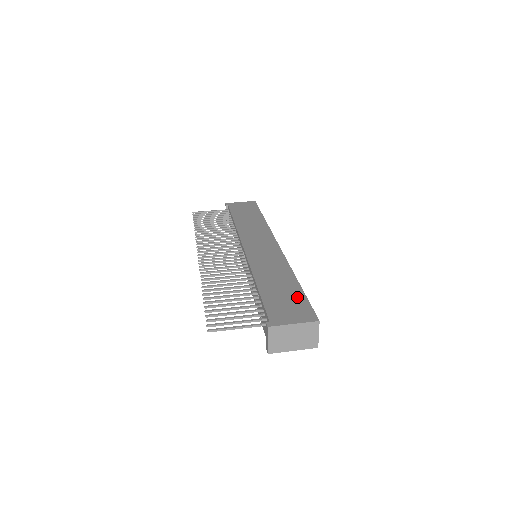
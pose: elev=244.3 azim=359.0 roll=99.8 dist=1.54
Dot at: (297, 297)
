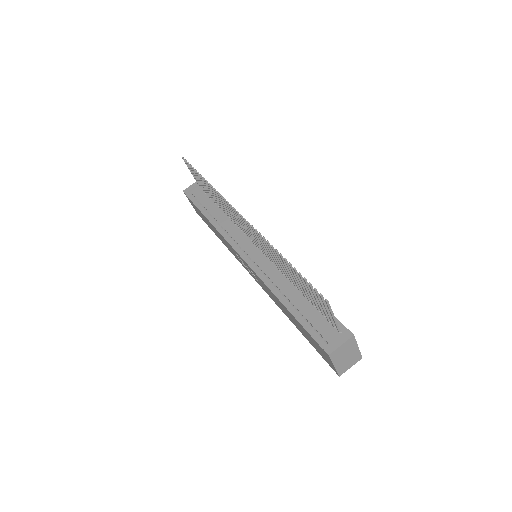
Dot at: occluded
